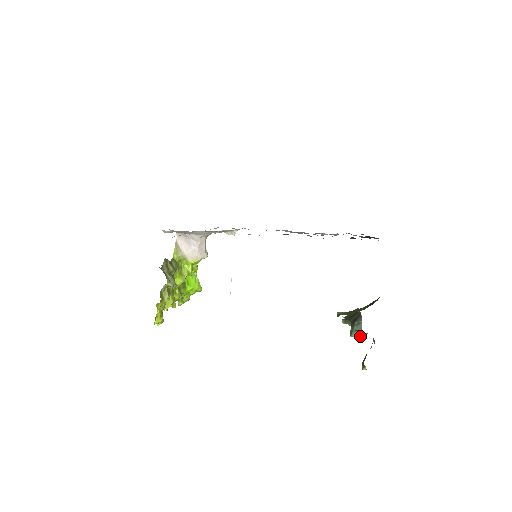
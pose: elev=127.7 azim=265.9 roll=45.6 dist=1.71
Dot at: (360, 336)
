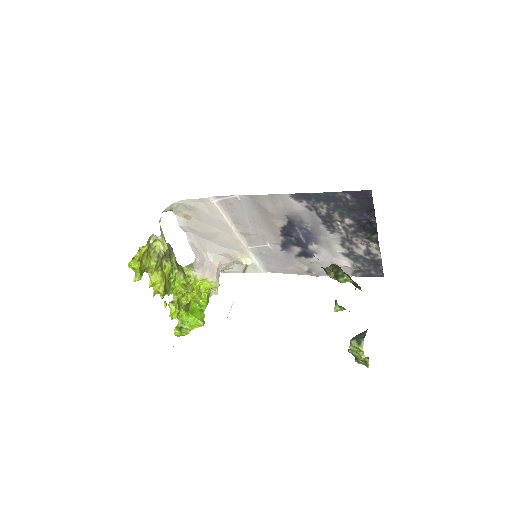
Dot at: (361, 344)
